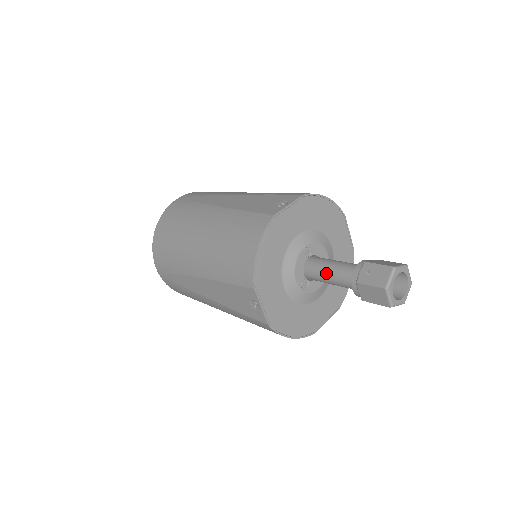
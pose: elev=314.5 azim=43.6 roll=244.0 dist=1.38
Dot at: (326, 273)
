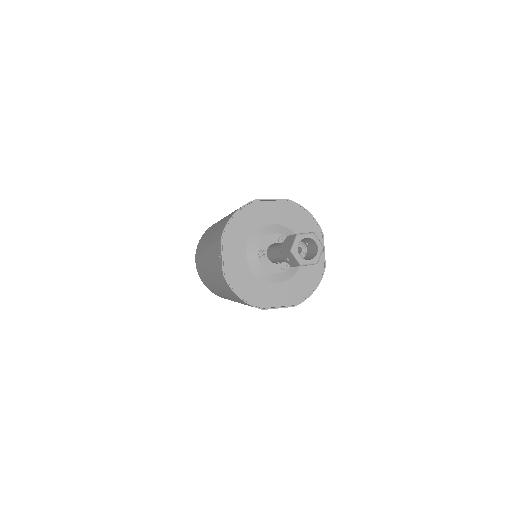
Dot at: (280, 261)
